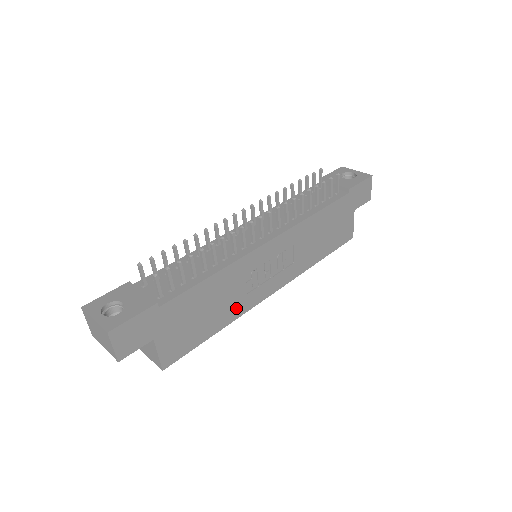
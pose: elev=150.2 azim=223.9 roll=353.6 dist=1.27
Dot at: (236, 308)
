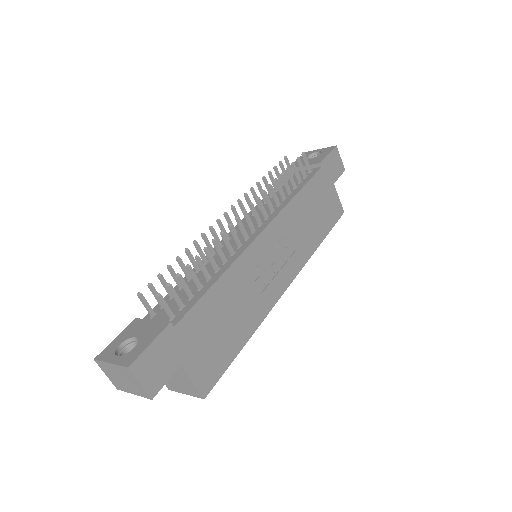
Dot at: (256, 311)
